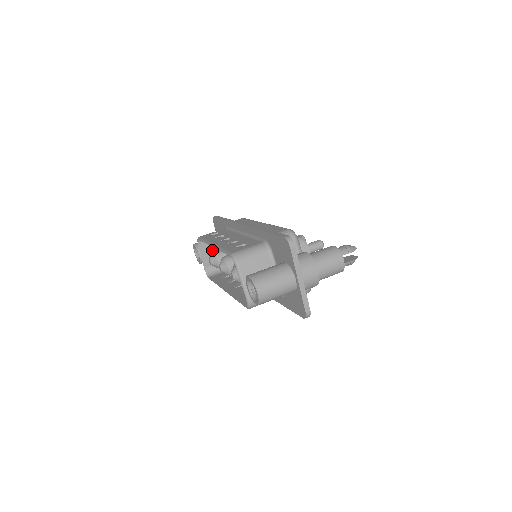
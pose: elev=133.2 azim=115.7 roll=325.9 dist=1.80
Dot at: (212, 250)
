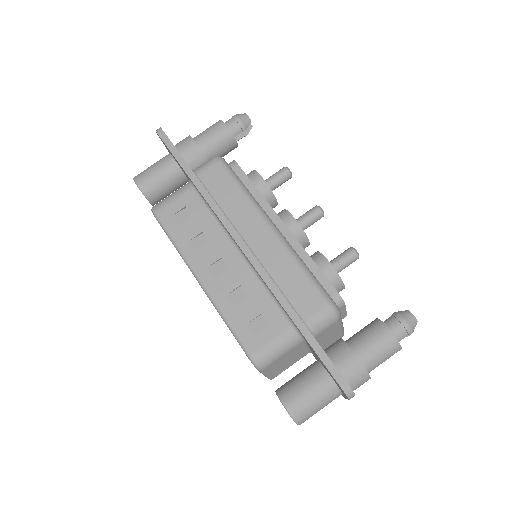
Dot at: occluded
